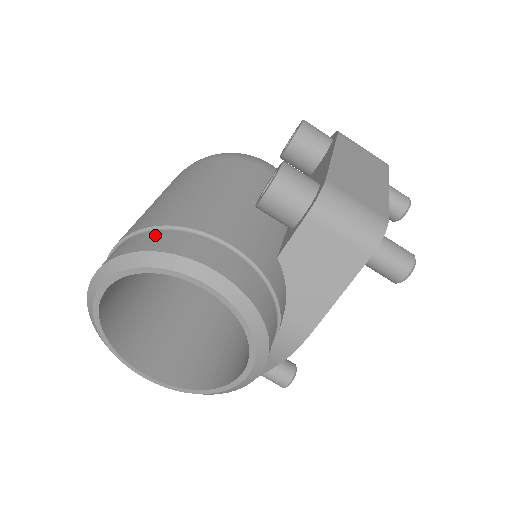
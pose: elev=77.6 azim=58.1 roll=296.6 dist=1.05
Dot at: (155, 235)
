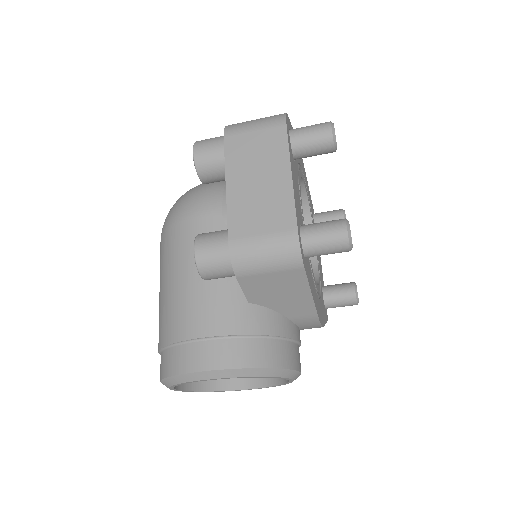
Dot at: (166, 356)
